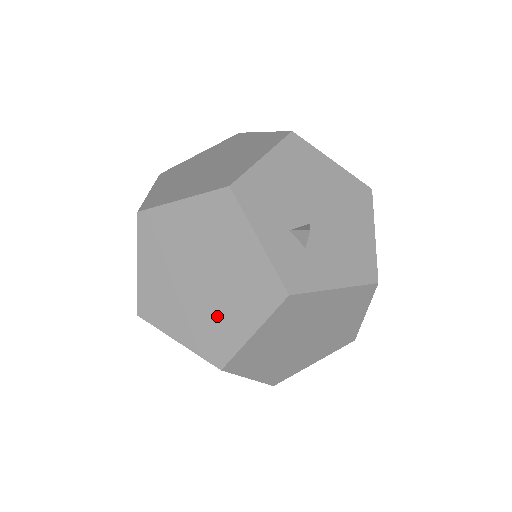
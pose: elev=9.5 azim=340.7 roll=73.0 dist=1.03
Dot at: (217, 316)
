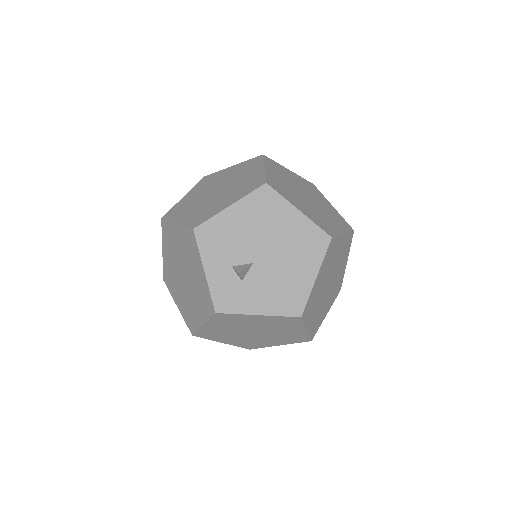
Dot at: (190, 304)
